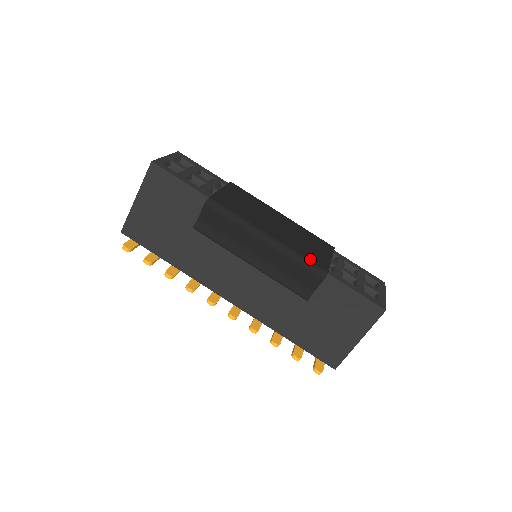
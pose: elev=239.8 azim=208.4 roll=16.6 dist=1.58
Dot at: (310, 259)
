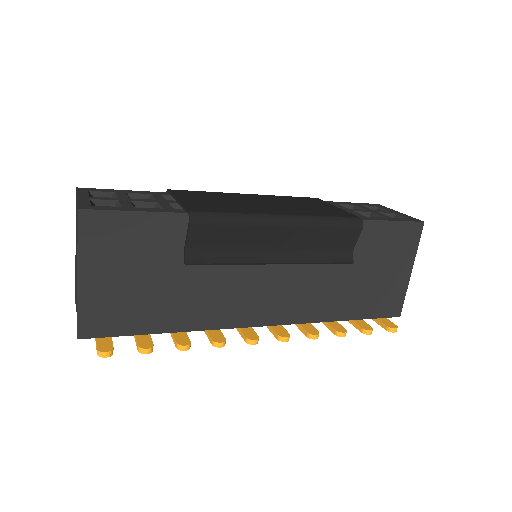
Dot at: (335, 215)
